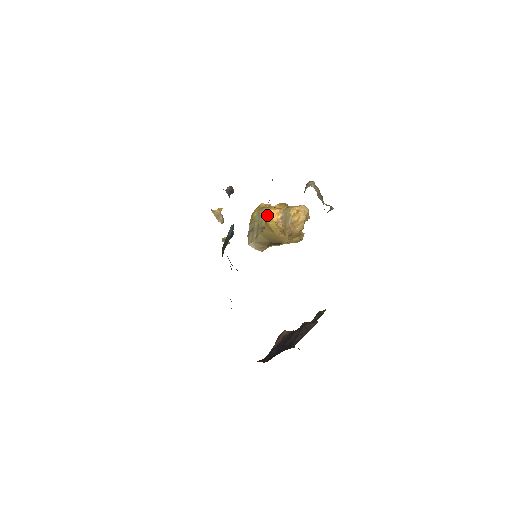
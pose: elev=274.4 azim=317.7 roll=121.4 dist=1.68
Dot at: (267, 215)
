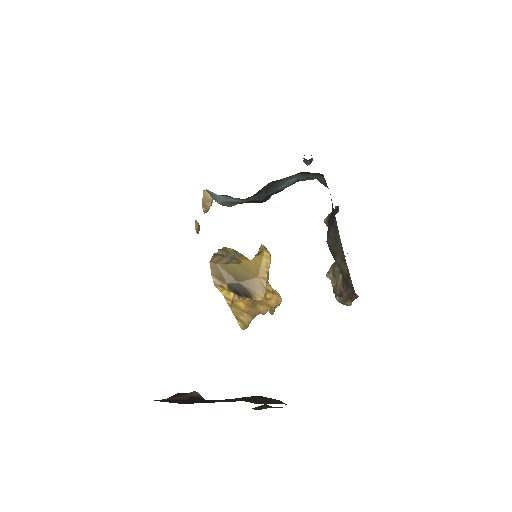
Dot at: (246, 260)
